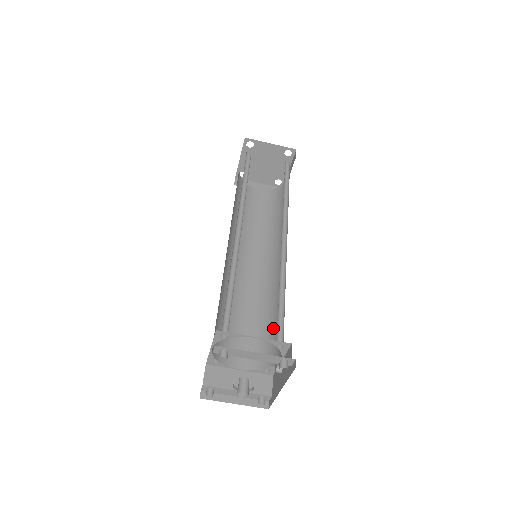
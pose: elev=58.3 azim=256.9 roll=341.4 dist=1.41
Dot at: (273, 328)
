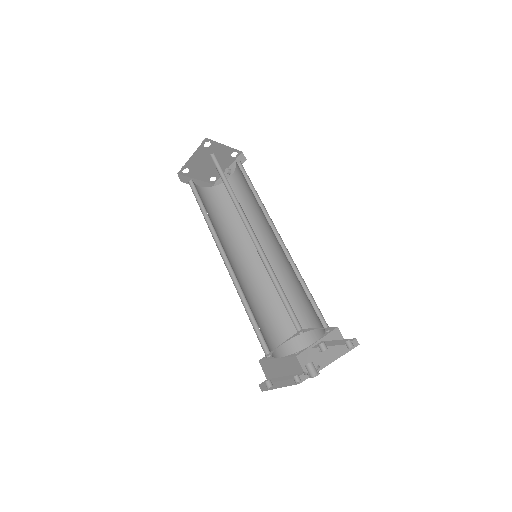
Dot at: (287, 317)
